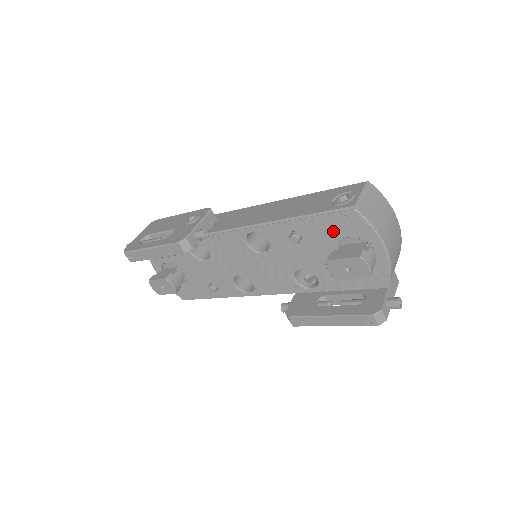
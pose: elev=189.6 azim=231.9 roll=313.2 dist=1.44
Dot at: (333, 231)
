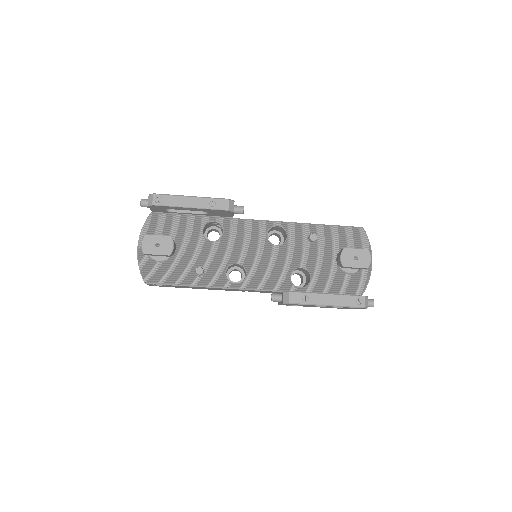
Dot at: (342, 240)
